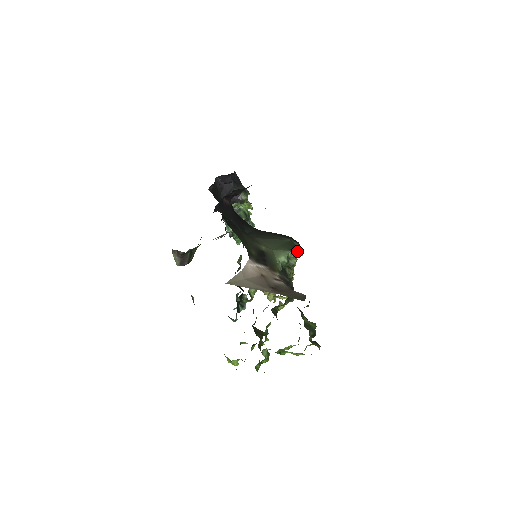
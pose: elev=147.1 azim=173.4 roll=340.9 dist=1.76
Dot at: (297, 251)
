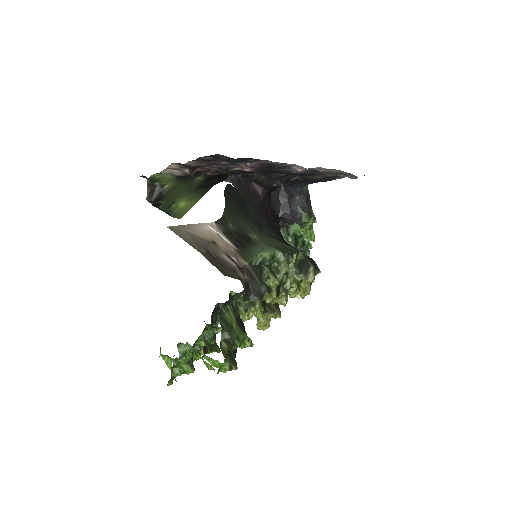
Dot at: (304, 270)
